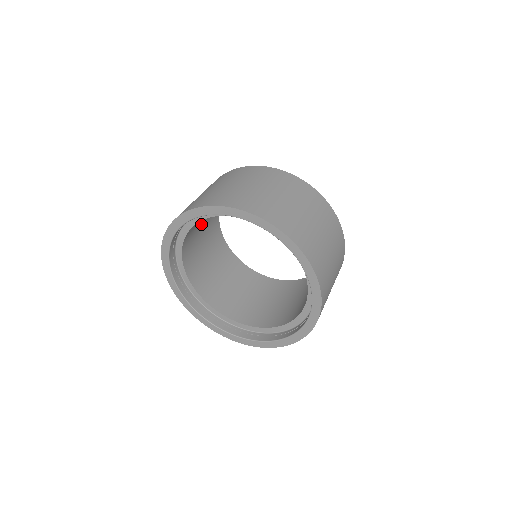
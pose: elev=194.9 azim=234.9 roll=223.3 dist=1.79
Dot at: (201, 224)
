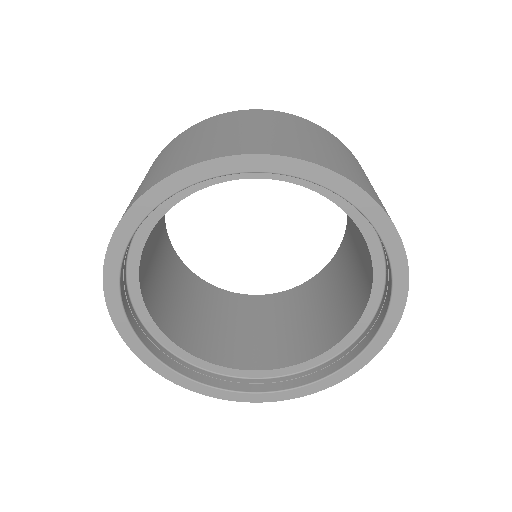
Dot at: occluded
